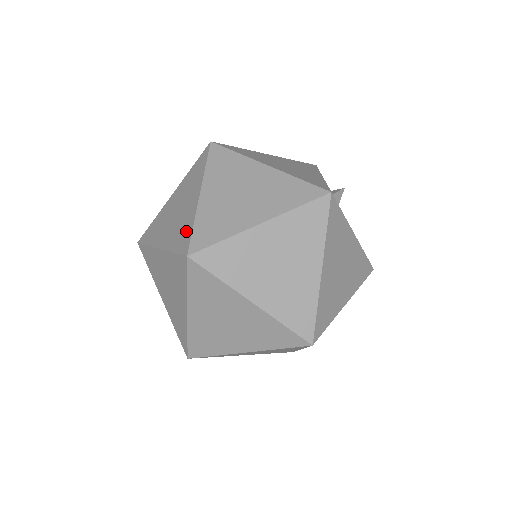
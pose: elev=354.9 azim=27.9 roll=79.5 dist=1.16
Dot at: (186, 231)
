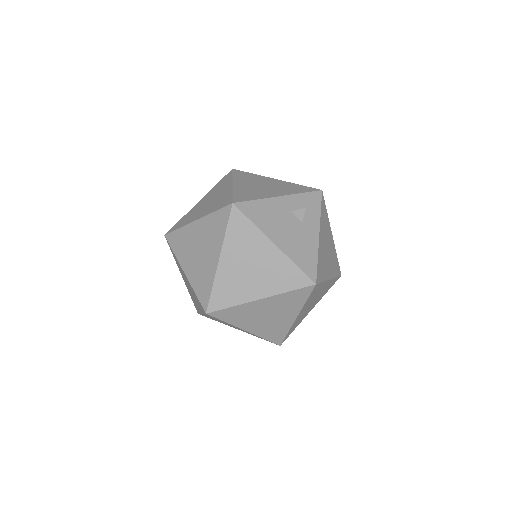
Dot at: occluded
